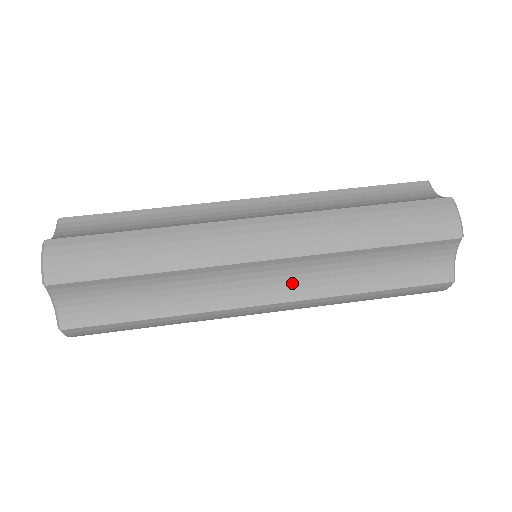
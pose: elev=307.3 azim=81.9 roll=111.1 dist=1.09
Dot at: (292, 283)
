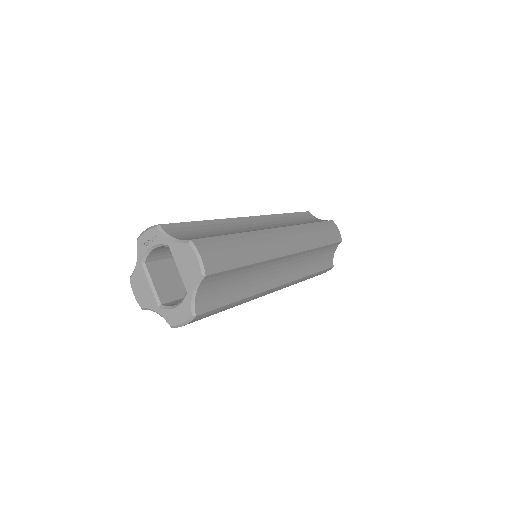
Dot at: (291, 270)
